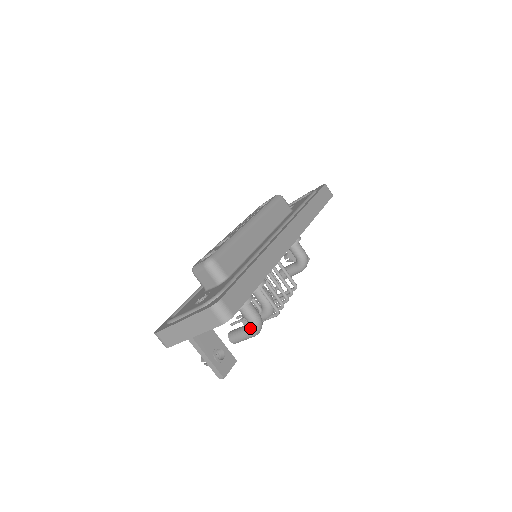
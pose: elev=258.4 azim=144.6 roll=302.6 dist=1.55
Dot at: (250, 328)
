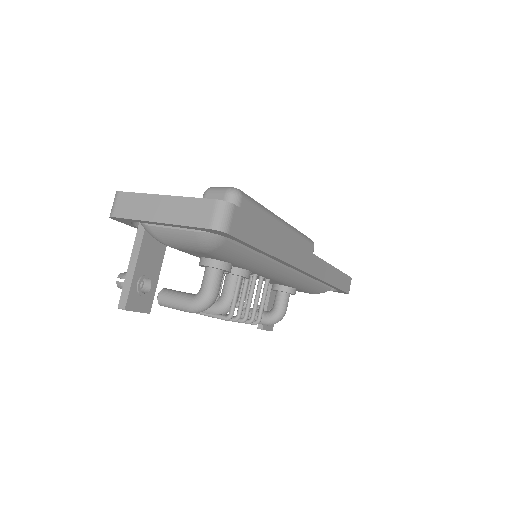
Dot at: (196, 297)
